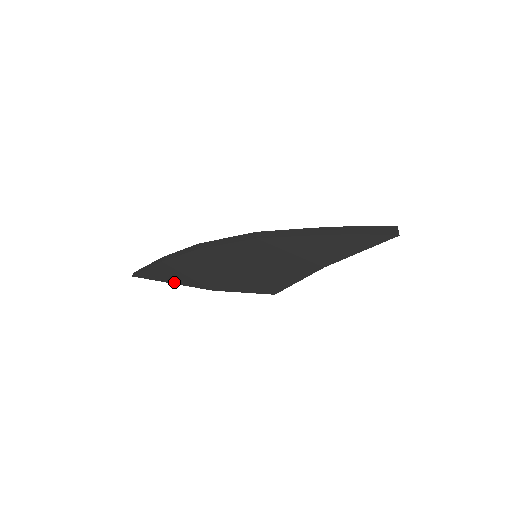
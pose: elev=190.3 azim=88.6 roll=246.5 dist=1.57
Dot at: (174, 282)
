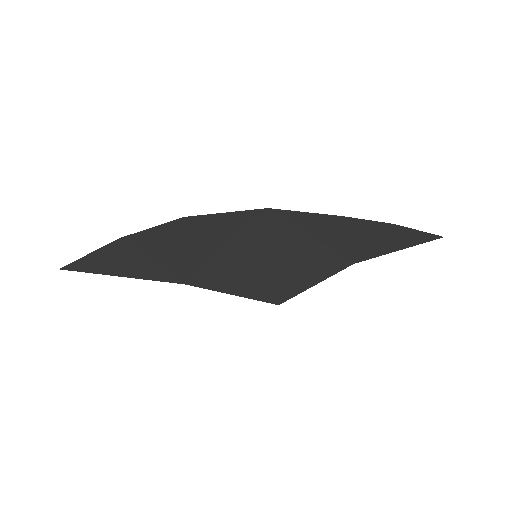
Dot at: (125, 274)
